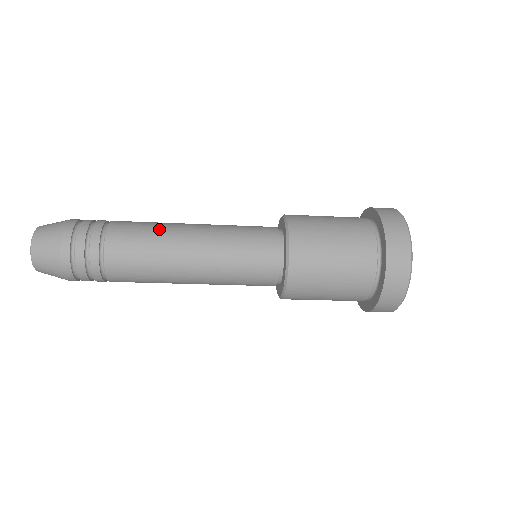
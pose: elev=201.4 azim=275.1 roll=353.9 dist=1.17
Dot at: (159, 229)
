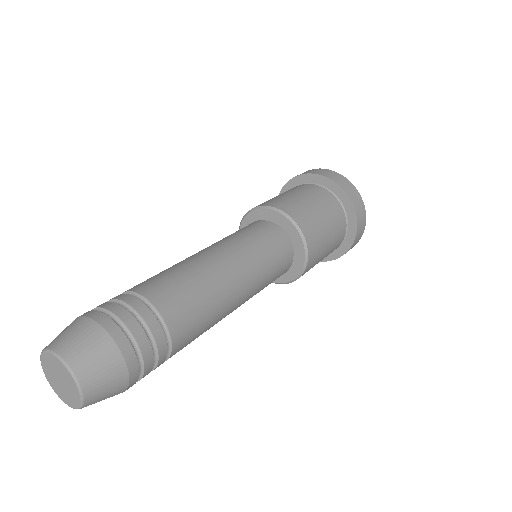
Dot at: (216, 316)
